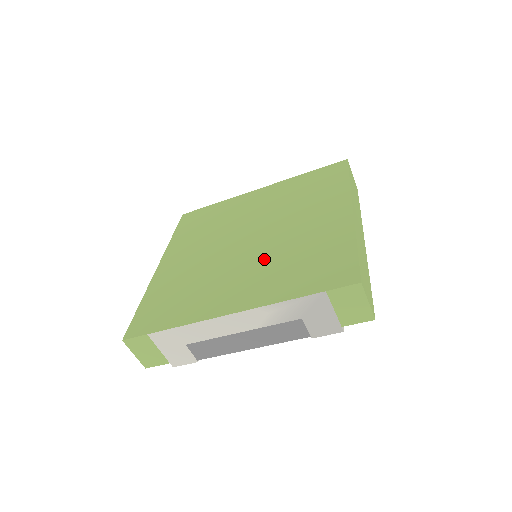
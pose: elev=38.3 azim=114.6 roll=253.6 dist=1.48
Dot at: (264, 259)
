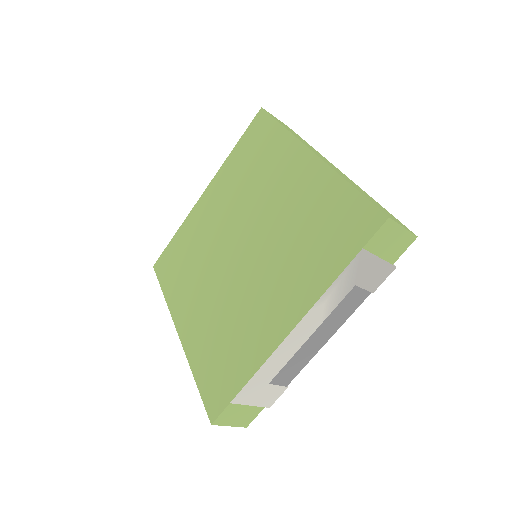
Dot at: (273, 257)
